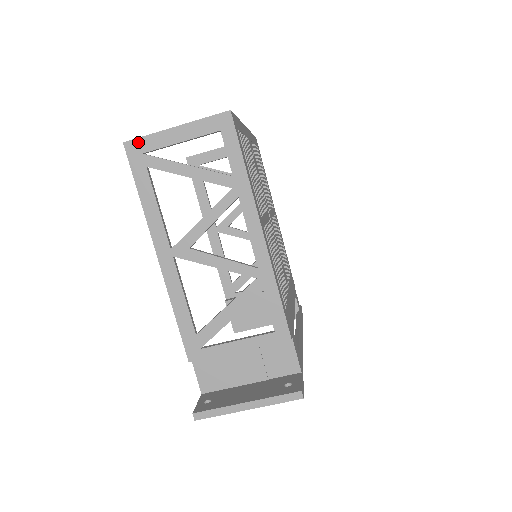
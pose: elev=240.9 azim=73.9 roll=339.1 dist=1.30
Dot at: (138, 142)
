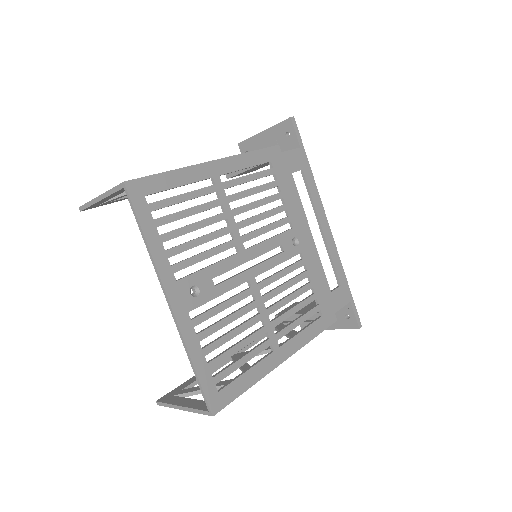
Dot at: (166, 405)
